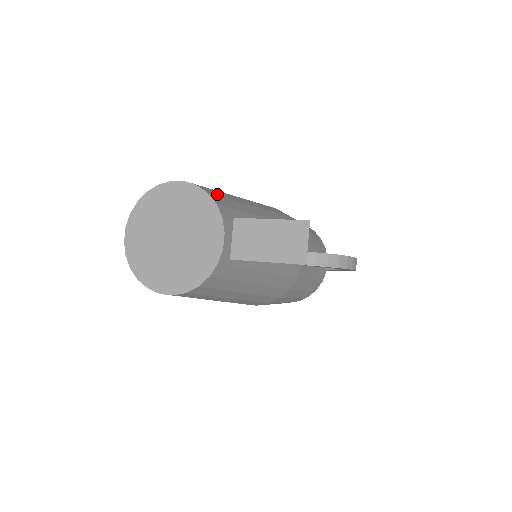
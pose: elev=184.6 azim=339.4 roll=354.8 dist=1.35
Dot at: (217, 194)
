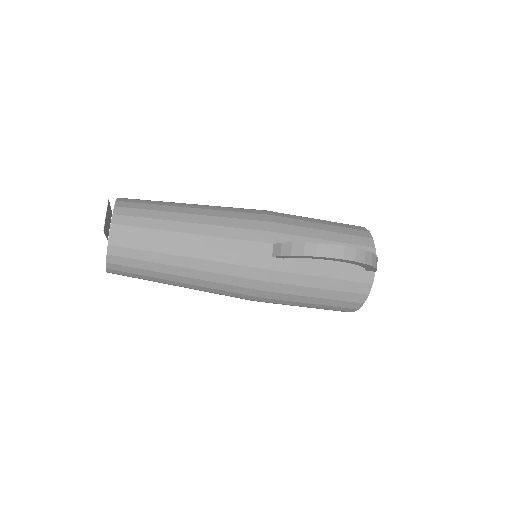
Dot at: (134, 201)
